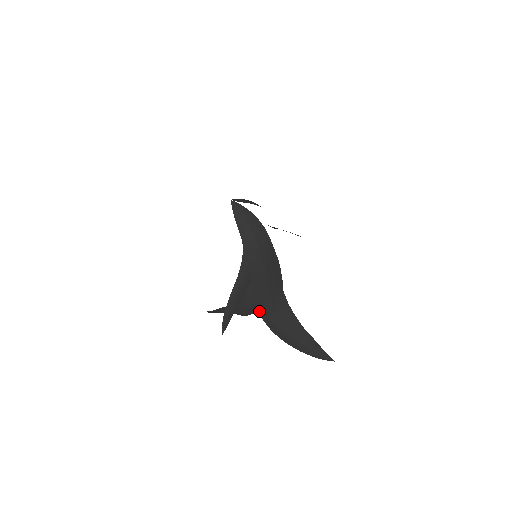
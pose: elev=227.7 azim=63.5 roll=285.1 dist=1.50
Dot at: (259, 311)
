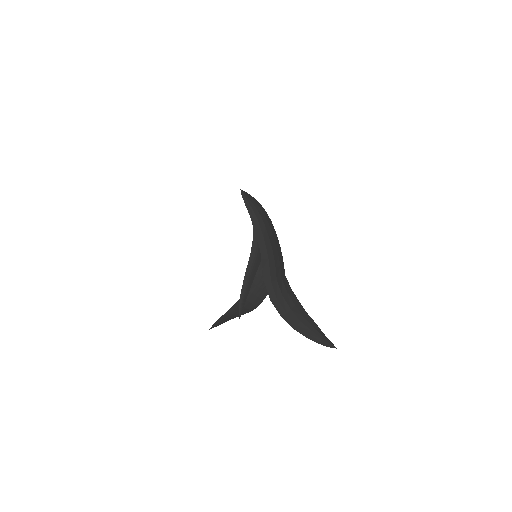
Dot at: (268, 293)
